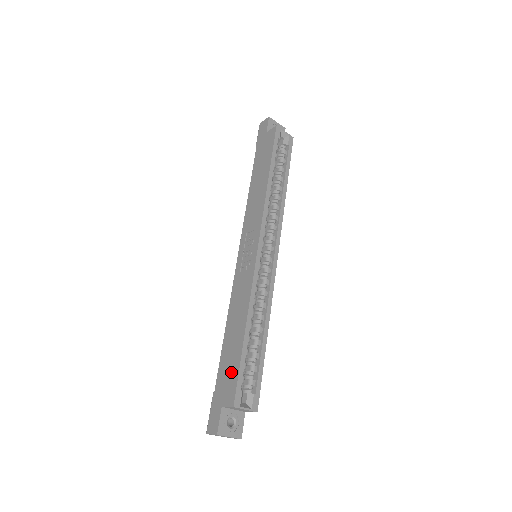
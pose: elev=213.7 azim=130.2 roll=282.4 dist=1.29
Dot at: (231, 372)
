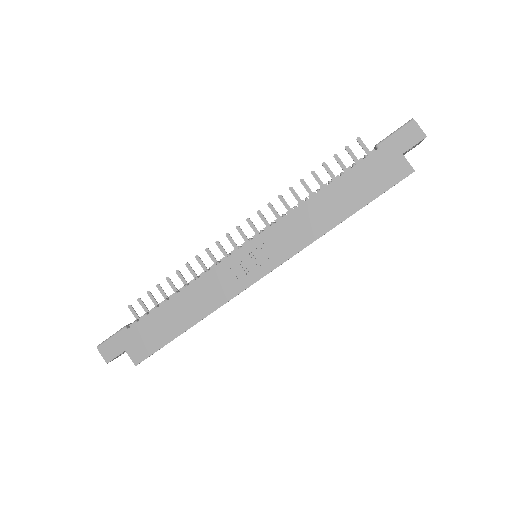
Dot at: (153, 340)
